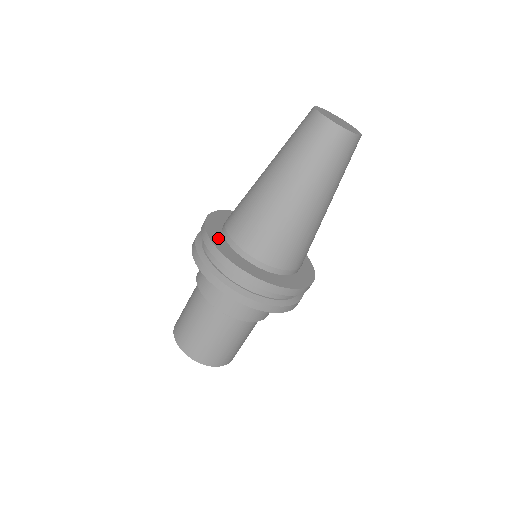
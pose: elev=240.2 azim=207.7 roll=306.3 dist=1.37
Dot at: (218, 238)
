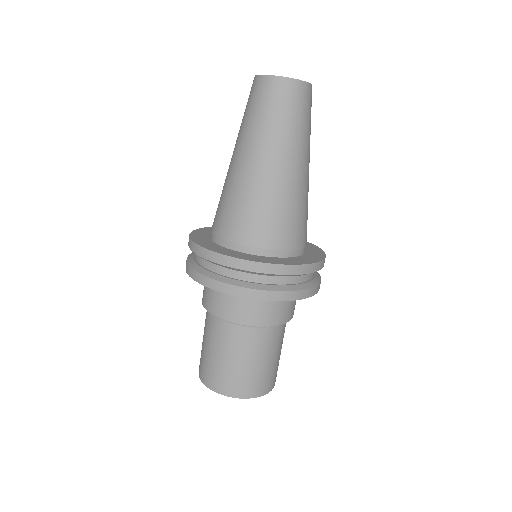
Dot at: (207, 231)
